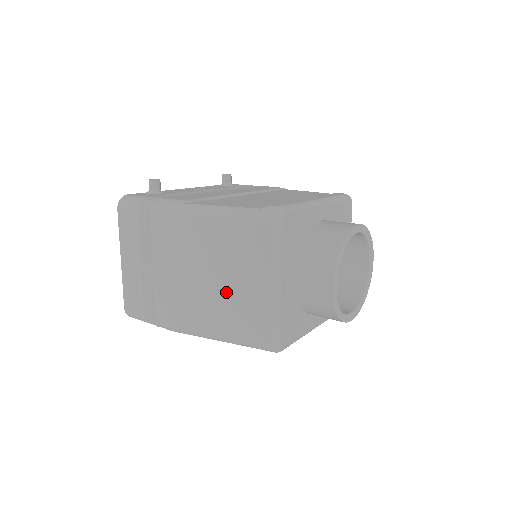
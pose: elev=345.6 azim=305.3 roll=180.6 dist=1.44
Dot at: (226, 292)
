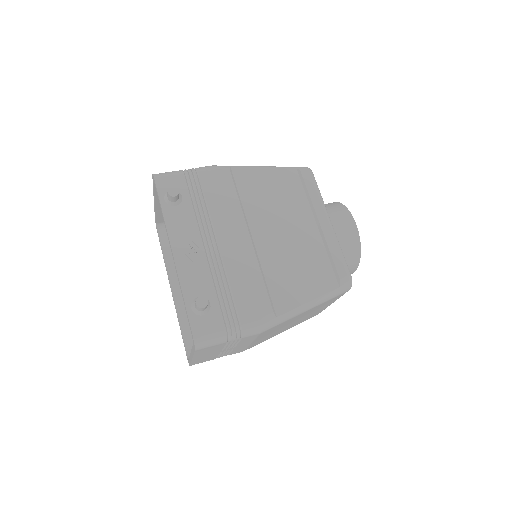
Dot at: occluded
